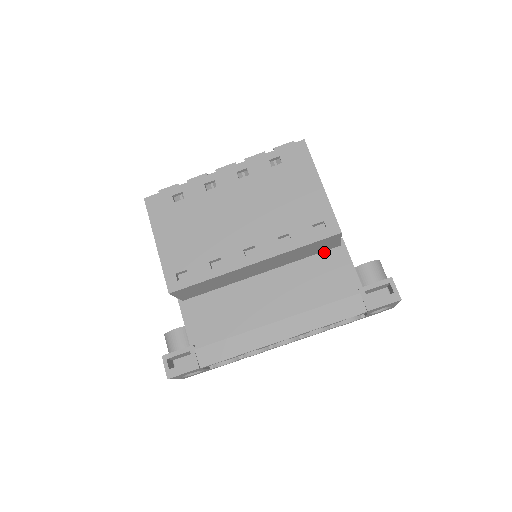
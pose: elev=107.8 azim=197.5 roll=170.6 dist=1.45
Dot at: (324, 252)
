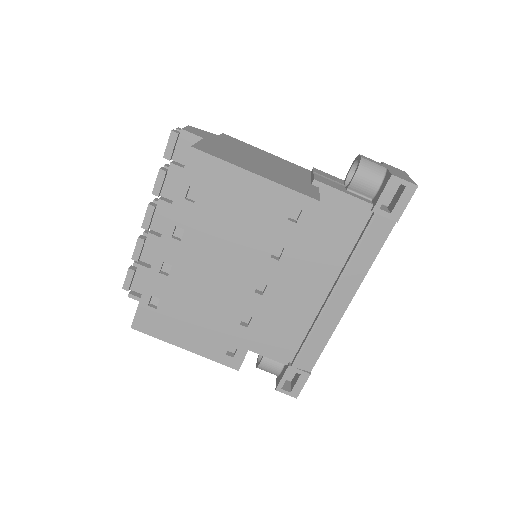
Dot at: occluded
